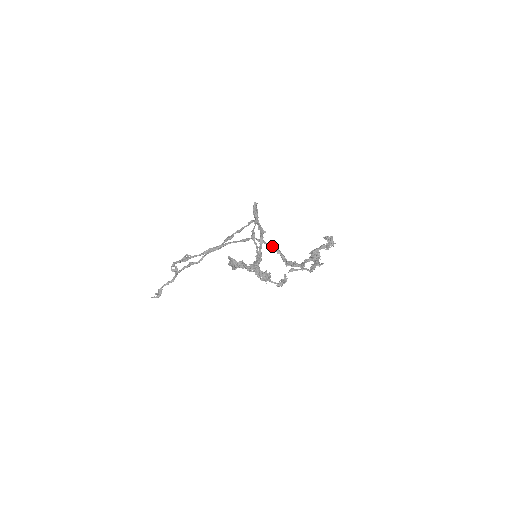
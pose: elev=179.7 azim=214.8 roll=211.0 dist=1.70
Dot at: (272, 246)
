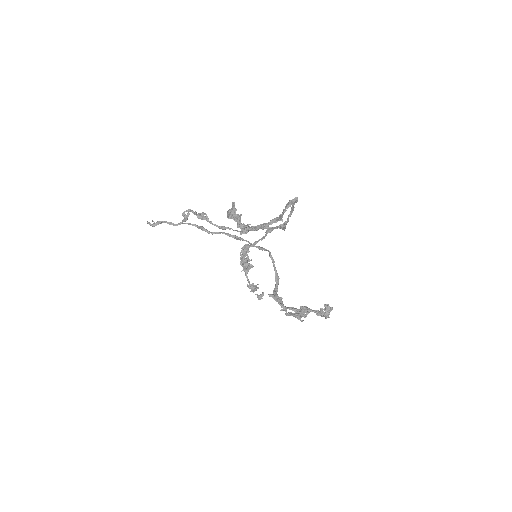
Dot at: (276, 272)
